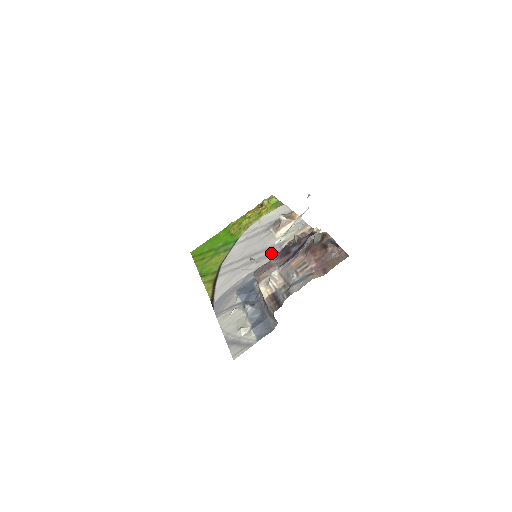
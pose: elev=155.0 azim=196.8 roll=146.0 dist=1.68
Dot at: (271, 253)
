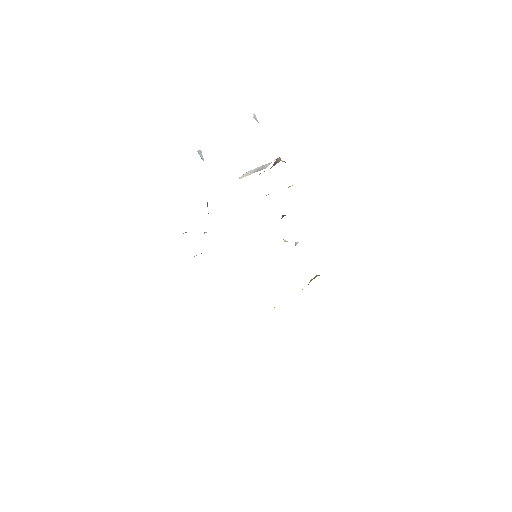
Dot at: occluded
